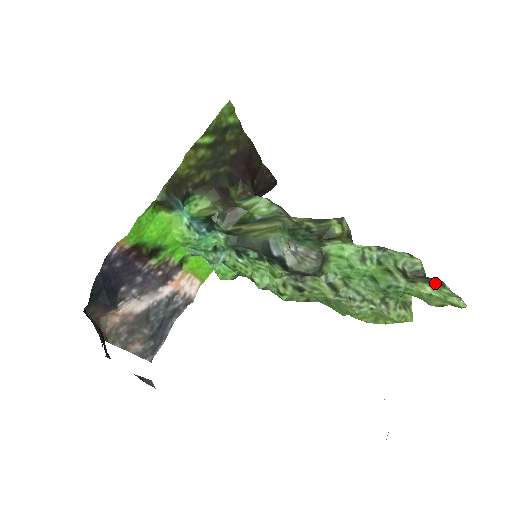
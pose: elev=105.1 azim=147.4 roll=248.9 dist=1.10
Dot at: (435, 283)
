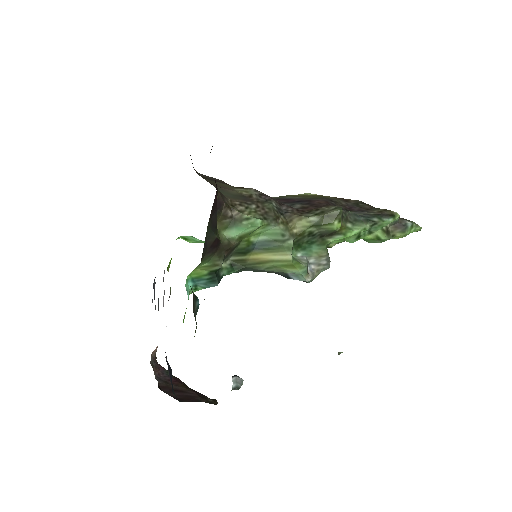
Dot at: (408, 230)
